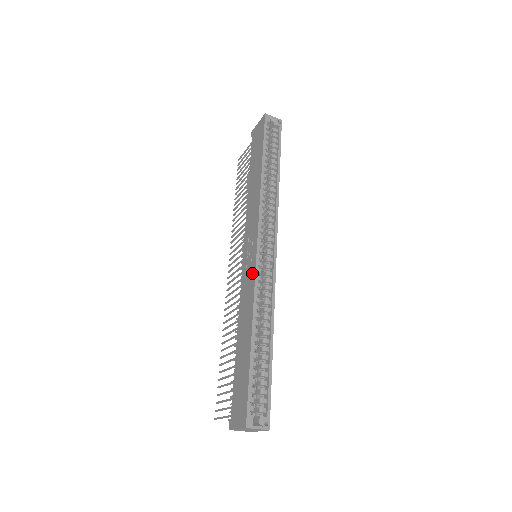
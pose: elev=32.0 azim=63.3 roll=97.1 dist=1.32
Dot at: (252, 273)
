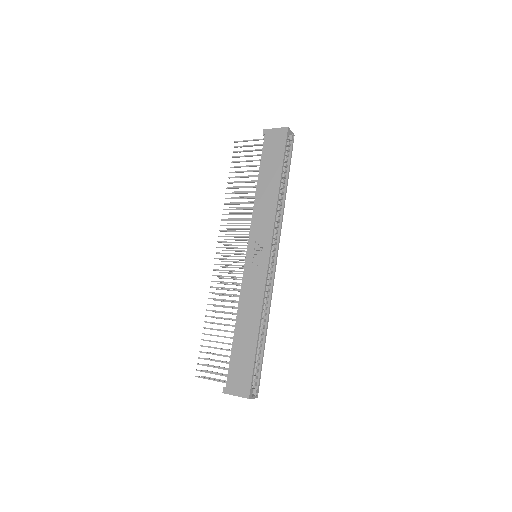
Dot at: (261, 277)
